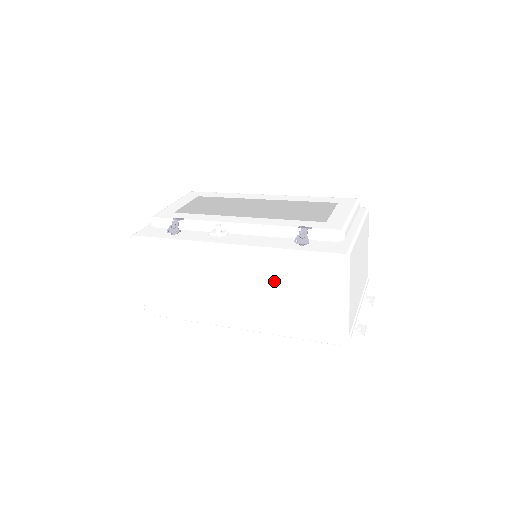
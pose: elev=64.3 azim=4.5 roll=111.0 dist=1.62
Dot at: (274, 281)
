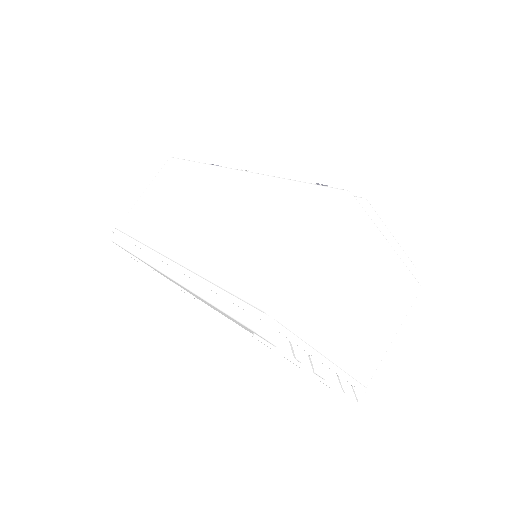
Dot at: (247, 214)
